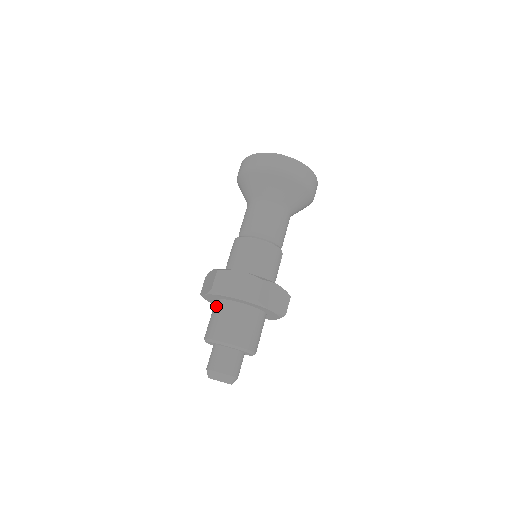
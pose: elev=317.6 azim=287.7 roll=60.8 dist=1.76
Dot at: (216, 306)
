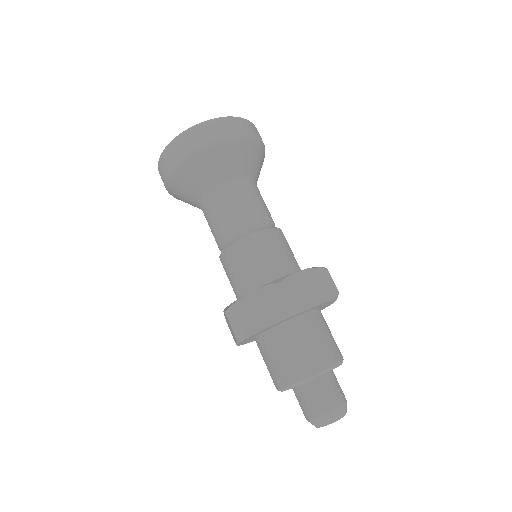
Dot at: (284, 334)
